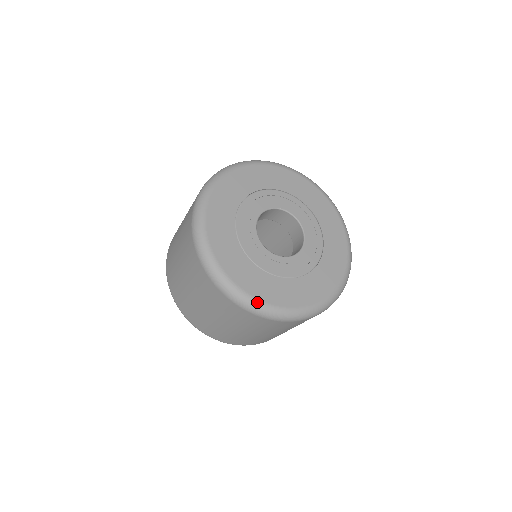
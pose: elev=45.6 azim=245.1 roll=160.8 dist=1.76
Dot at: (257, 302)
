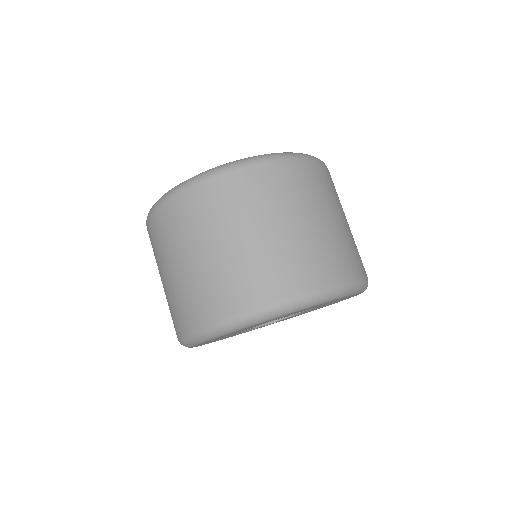
Dot at: occluded
